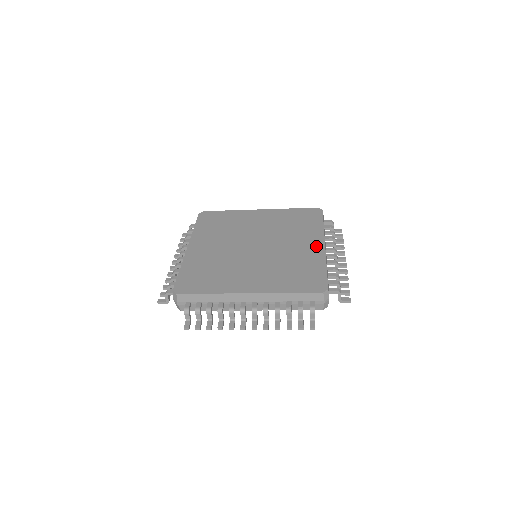
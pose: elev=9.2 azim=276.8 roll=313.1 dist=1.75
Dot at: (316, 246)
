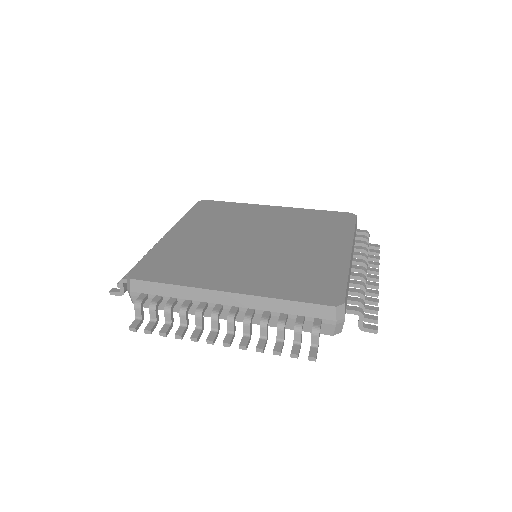
Dot at: (339, 251)
